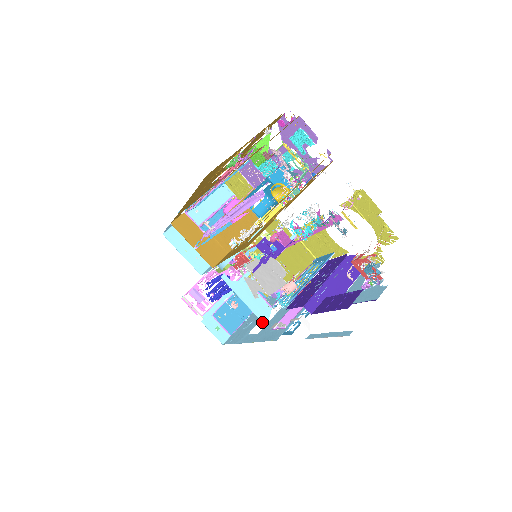
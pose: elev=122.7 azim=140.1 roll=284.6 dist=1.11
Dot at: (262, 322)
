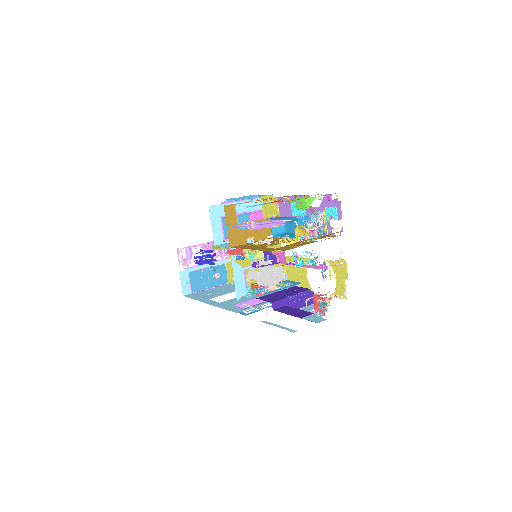
Dot at: (236, 297)
